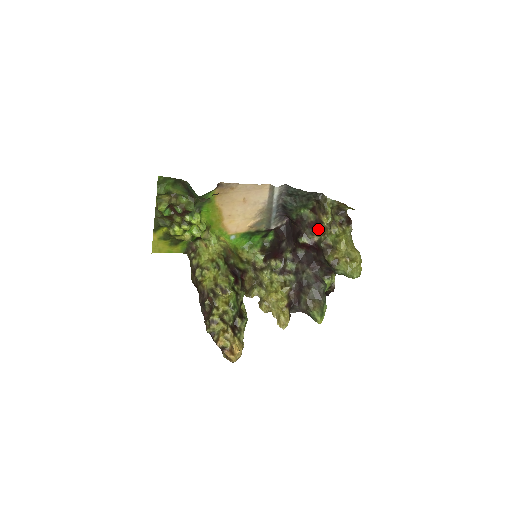
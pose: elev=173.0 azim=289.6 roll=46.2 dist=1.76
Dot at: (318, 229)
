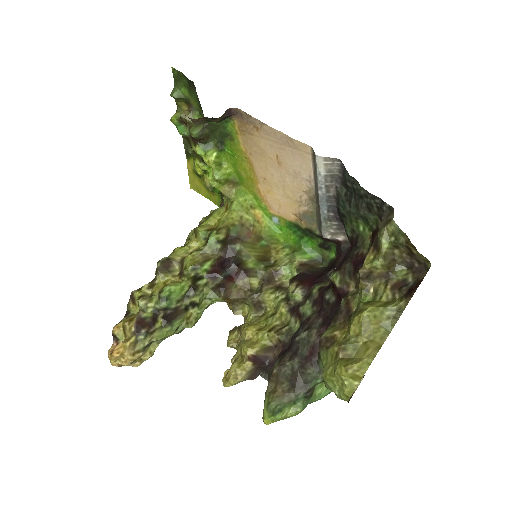
Dot at: (358, 271)
